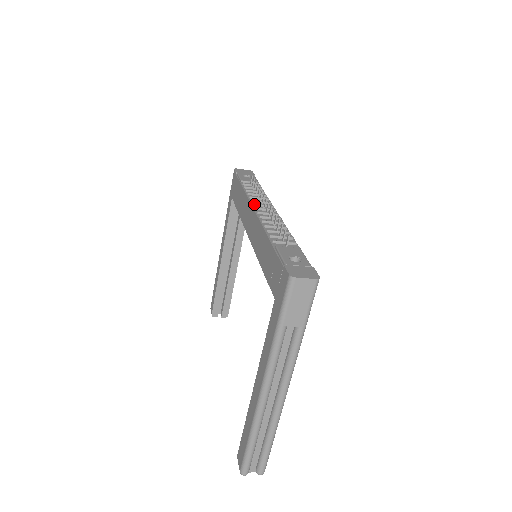
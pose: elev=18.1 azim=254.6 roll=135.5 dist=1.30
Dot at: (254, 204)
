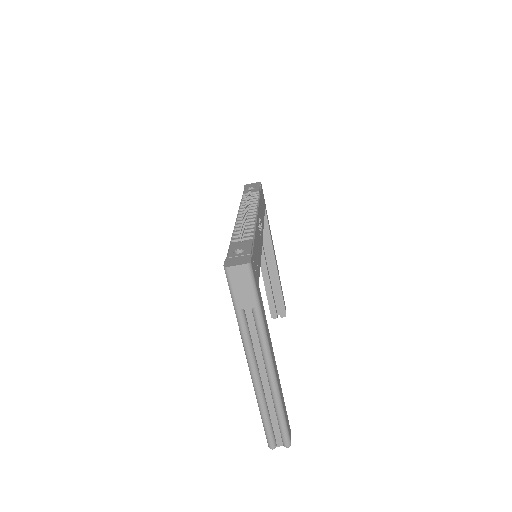
Dot at: (239, 212)
